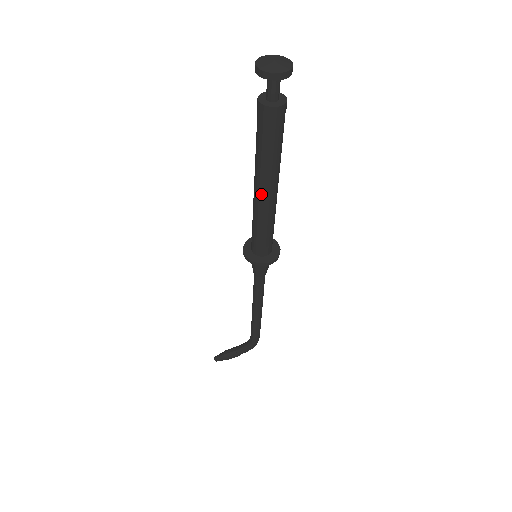
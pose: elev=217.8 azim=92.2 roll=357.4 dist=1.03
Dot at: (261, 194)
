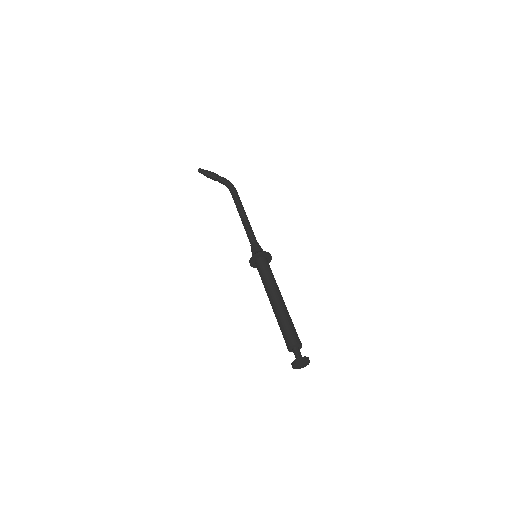
Dot at: occluded
